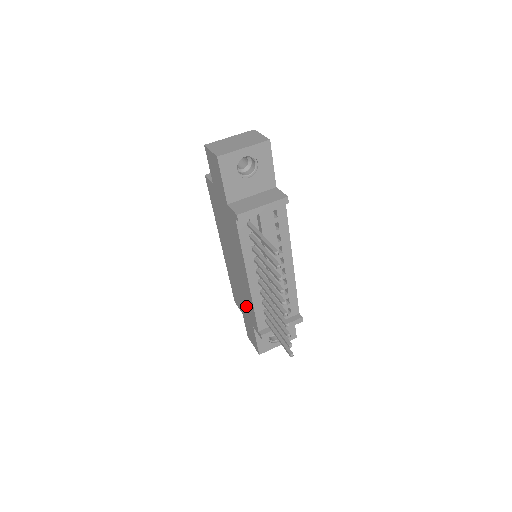
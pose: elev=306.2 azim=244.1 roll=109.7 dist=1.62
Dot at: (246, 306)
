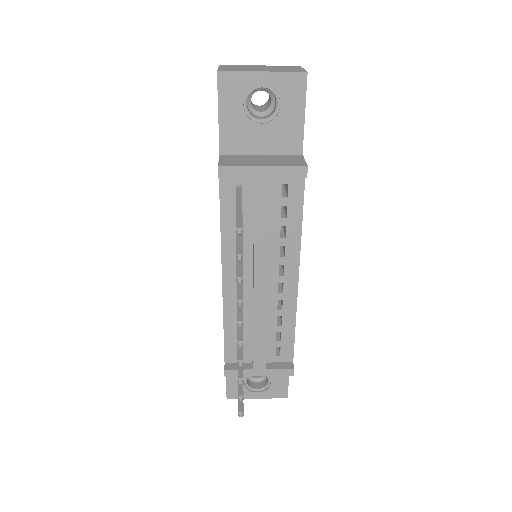
Dot at: occluded
